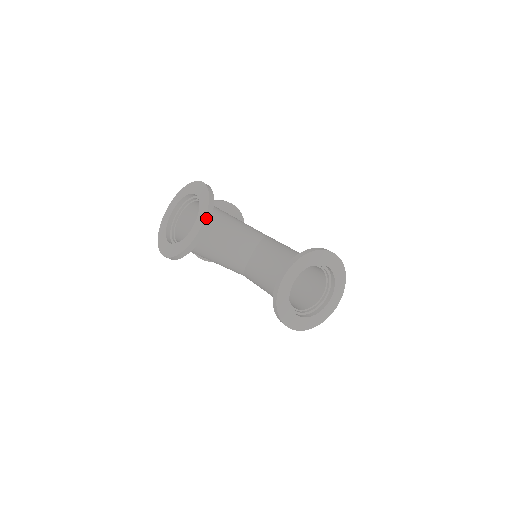
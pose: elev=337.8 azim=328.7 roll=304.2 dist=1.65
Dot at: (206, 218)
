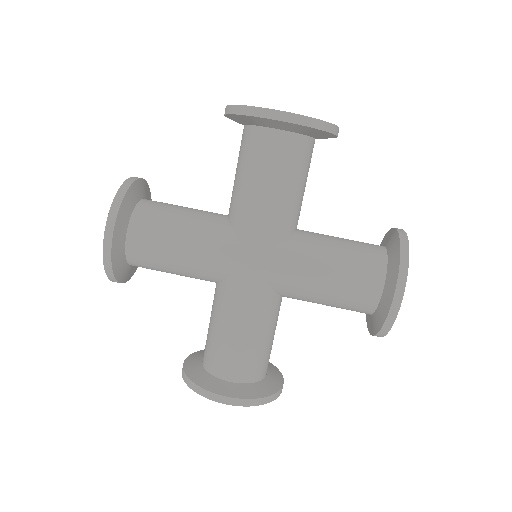
Dot at: (279, 394)
